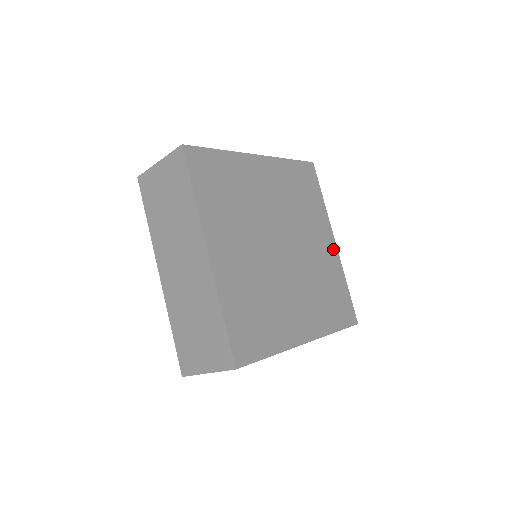
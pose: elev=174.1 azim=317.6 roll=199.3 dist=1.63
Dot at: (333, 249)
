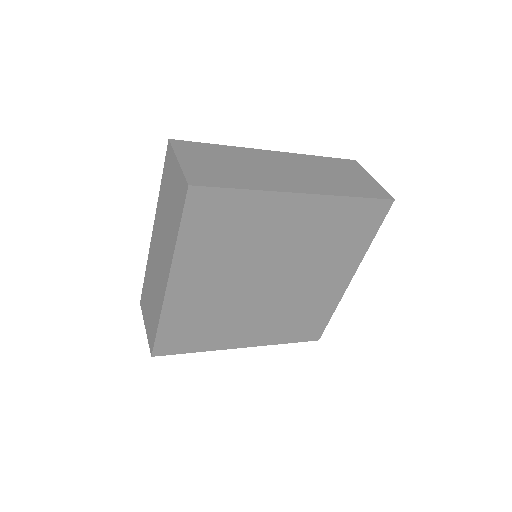
Dot at: (342, 285)
